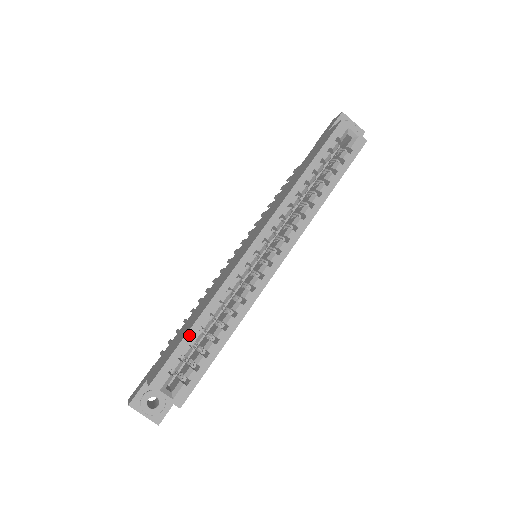
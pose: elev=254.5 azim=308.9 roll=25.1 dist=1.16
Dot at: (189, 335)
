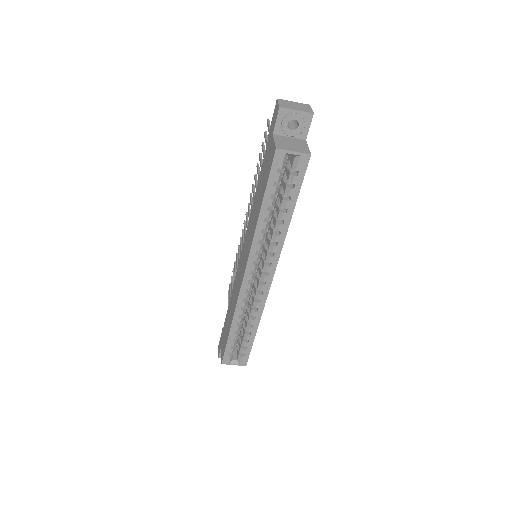
Dot at: (230, 337)
